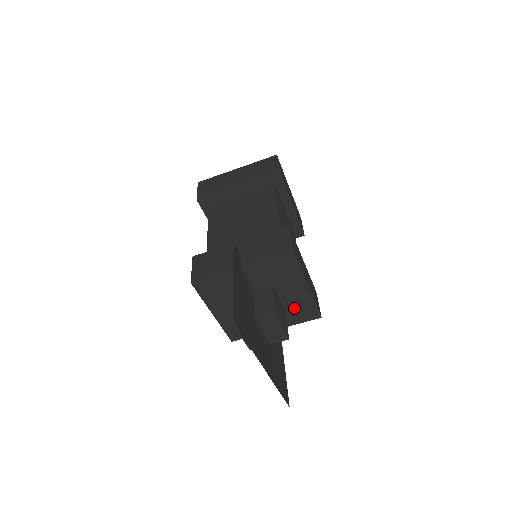
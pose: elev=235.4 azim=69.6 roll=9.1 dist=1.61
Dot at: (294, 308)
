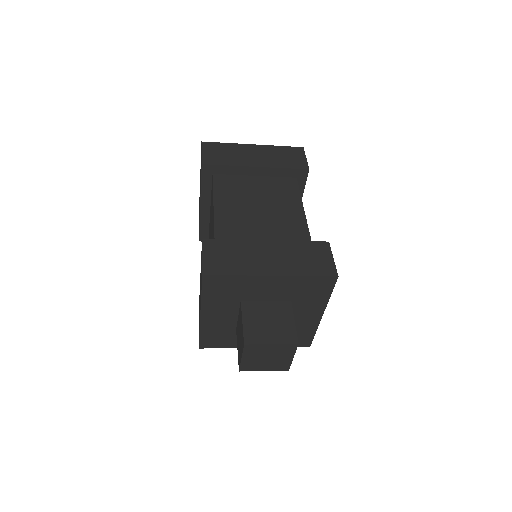
Dot at: occluded
